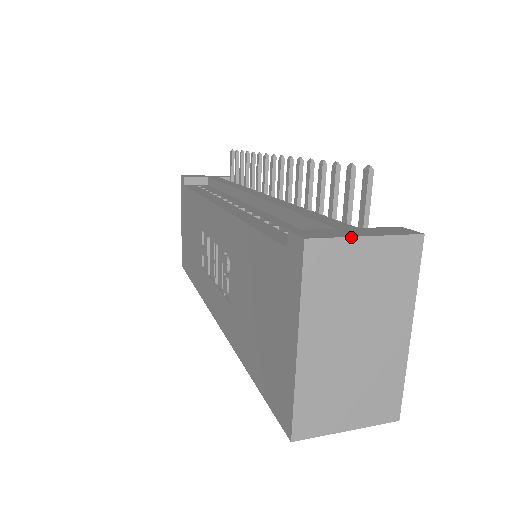
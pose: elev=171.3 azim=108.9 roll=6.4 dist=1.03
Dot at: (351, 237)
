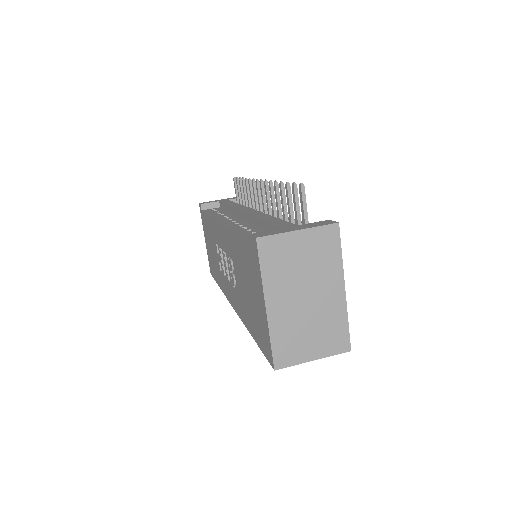
Dot at: (287, 232)
